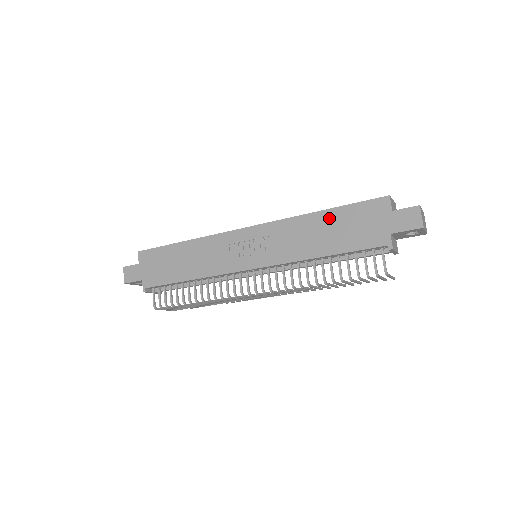
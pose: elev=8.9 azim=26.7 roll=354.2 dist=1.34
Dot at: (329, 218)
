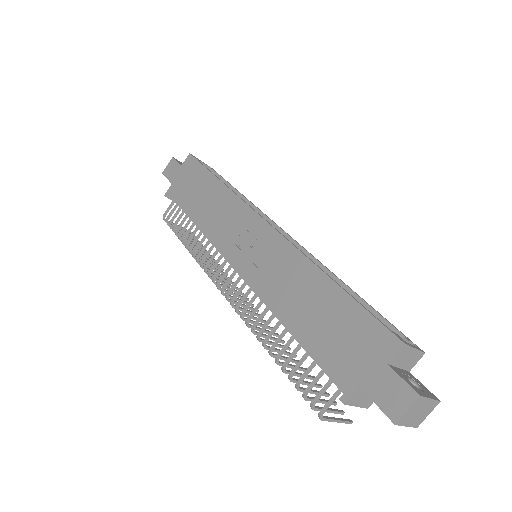
Dot at: (328, 295)
